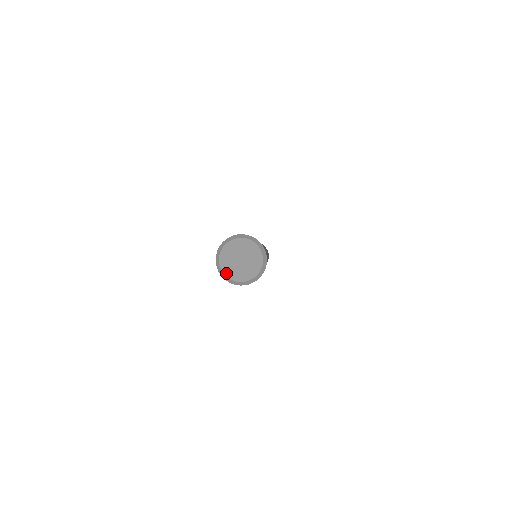
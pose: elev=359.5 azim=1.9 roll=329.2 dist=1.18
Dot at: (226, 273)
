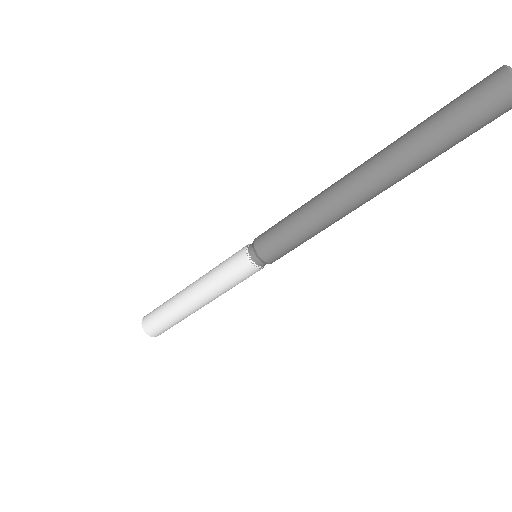
Dot at: out of frame
